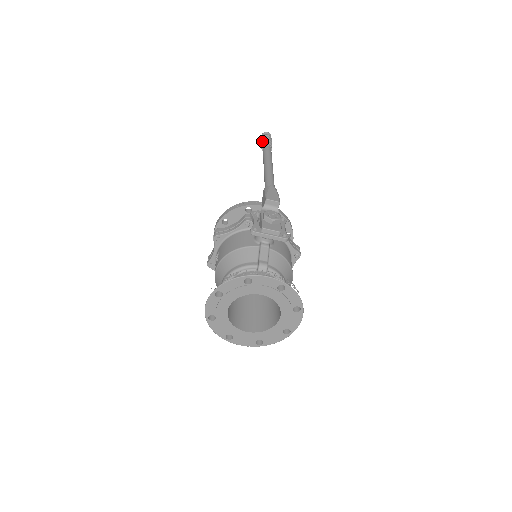
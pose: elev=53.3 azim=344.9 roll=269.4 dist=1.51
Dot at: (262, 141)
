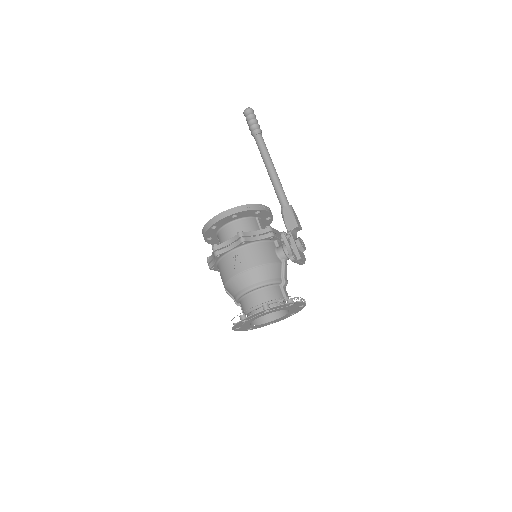
Dot at: (254, 124)
